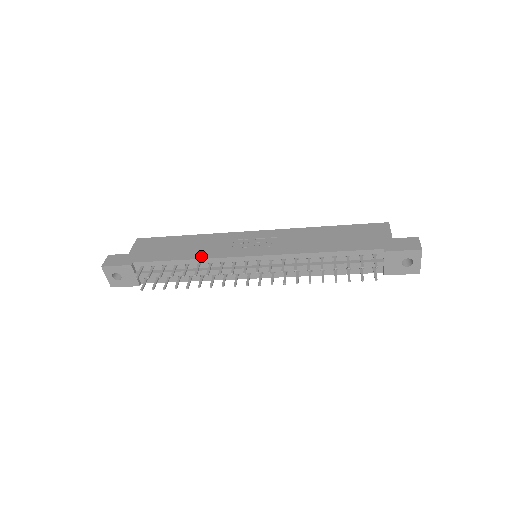
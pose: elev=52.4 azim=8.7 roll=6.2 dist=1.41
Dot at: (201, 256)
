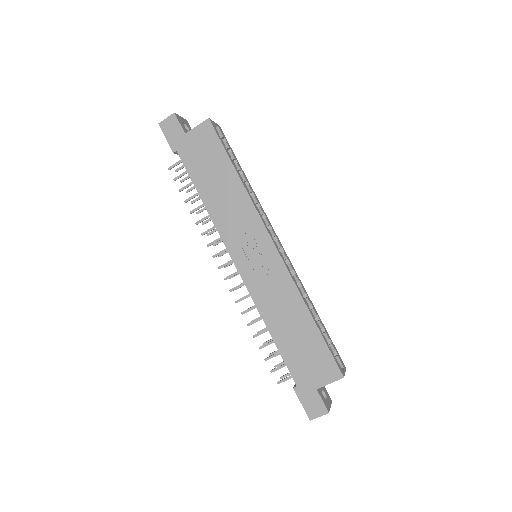
Dot at: (214, 215)
